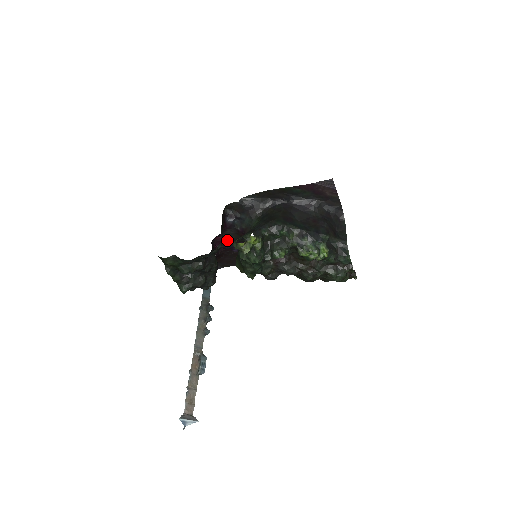
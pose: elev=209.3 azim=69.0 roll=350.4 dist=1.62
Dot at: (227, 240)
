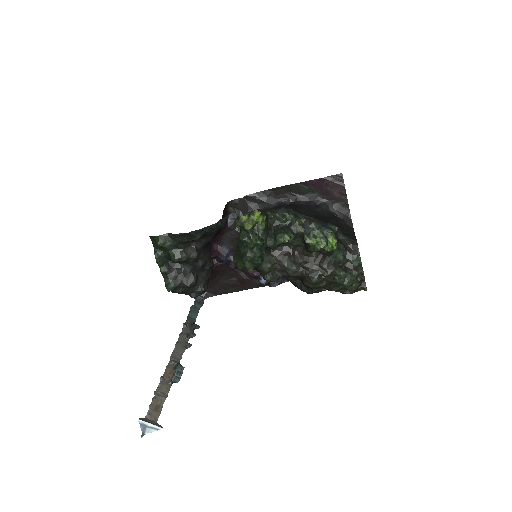
Dot at: (225, 250)
